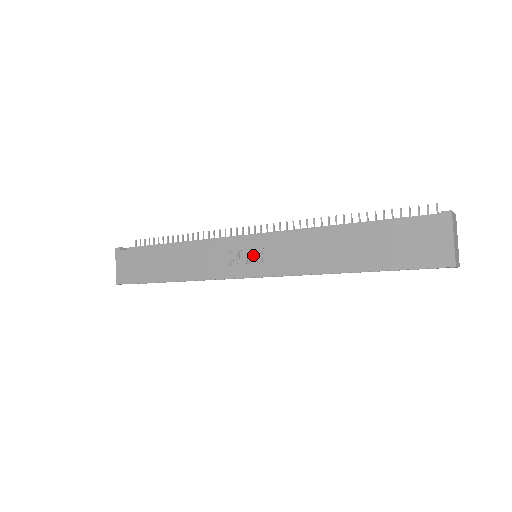
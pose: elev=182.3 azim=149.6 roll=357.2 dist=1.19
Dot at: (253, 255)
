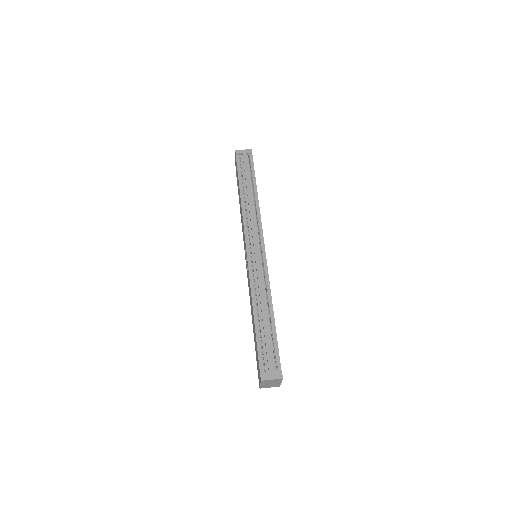
Dot at: occluded
